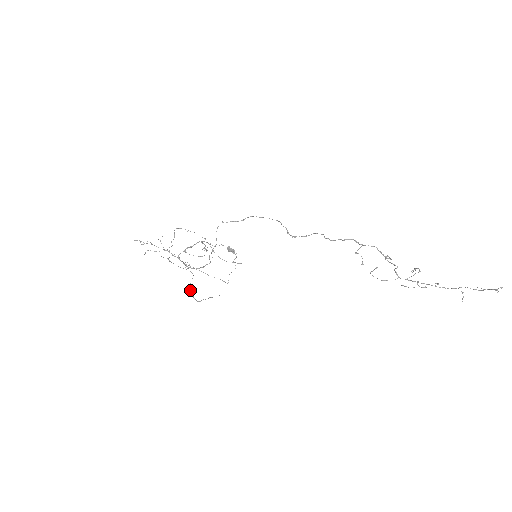
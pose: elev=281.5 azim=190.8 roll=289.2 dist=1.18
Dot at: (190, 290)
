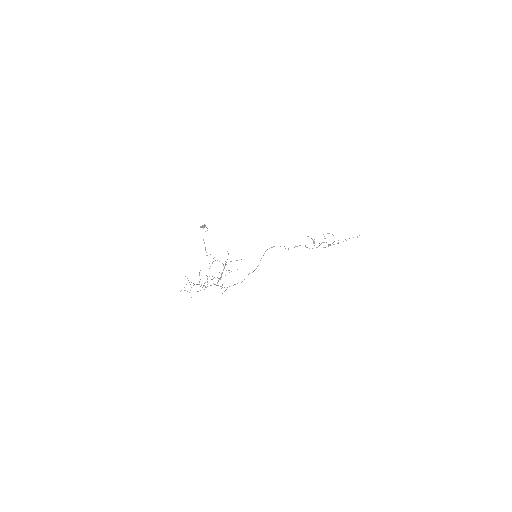
Dot at: occluded
